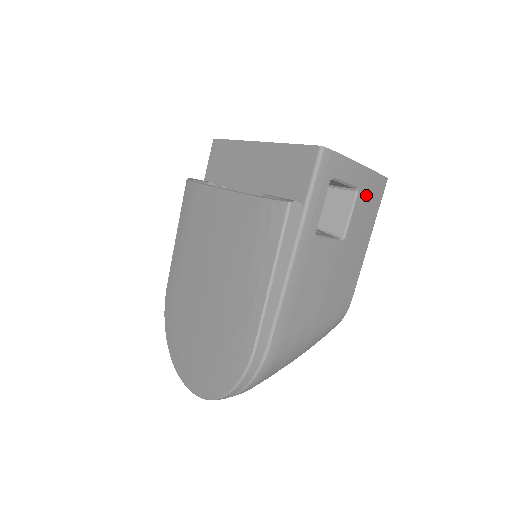
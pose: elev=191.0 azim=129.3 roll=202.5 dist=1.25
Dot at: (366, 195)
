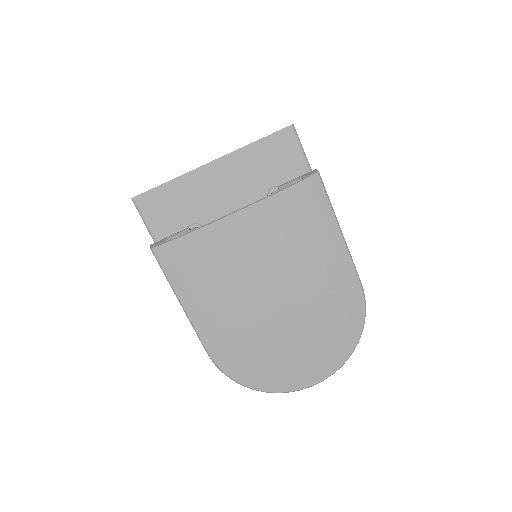
Dot at: occluded
